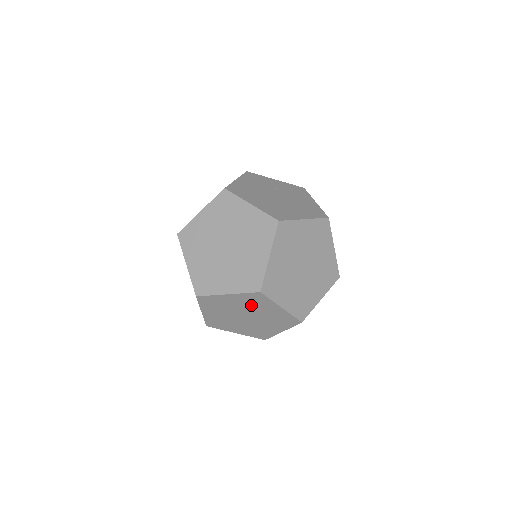
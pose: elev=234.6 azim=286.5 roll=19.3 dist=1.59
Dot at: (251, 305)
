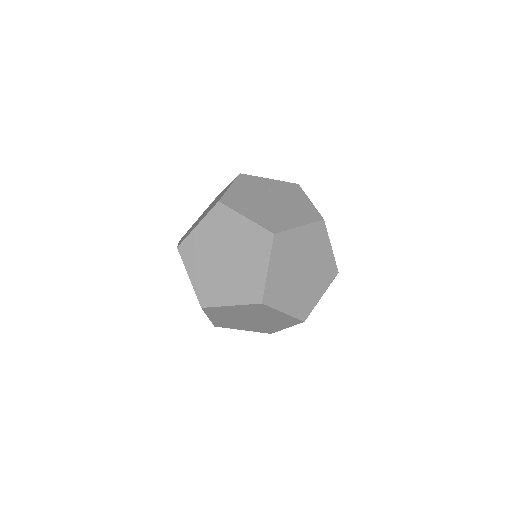
Dot at: (254, 312)
